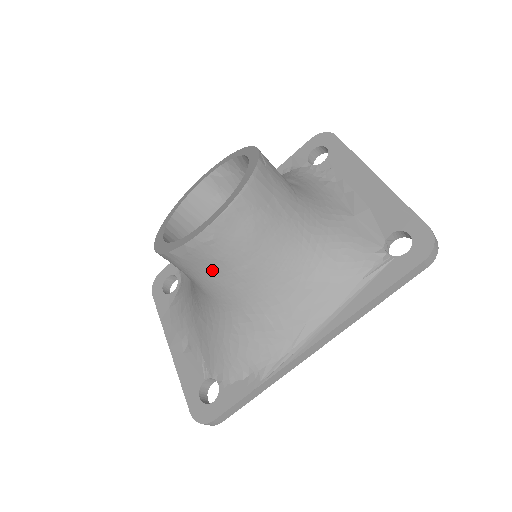
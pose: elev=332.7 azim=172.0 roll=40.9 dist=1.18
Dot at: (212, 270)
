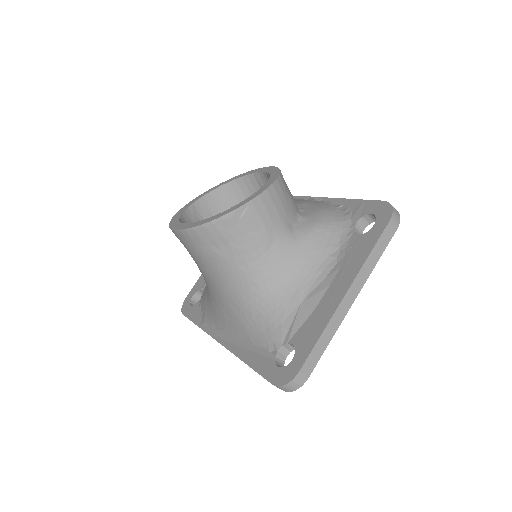
Dot at: occluded
